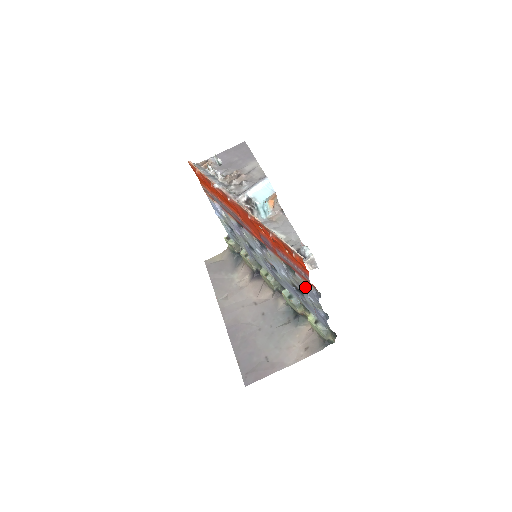
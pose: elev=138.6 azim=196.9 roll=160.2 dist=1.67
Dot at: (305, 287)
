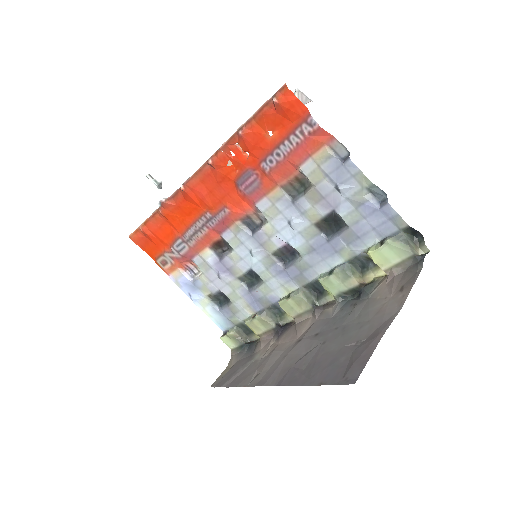
Dot at: (325, 172)
